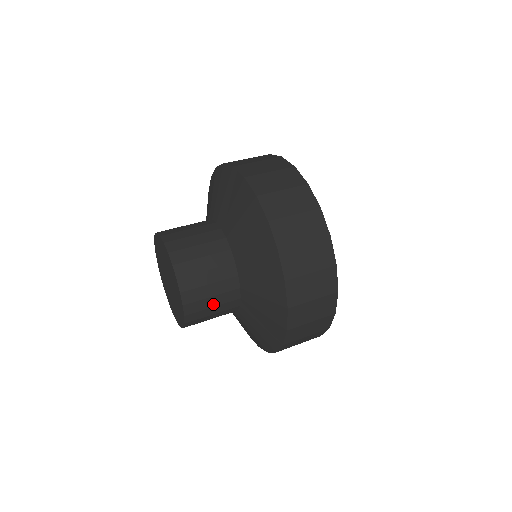
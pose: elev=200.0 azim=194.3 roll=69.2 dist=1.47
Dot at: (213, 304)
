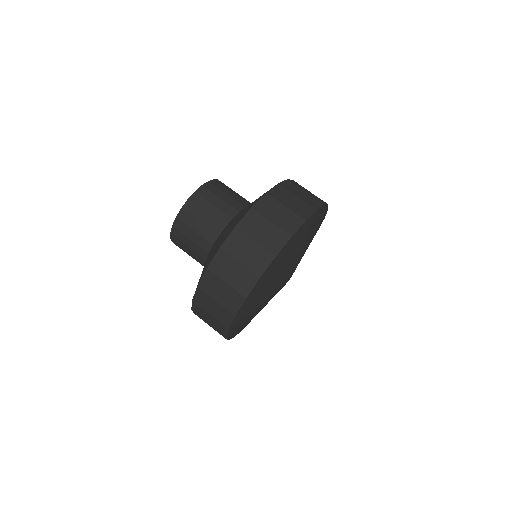
Dot at: (189, 254)
